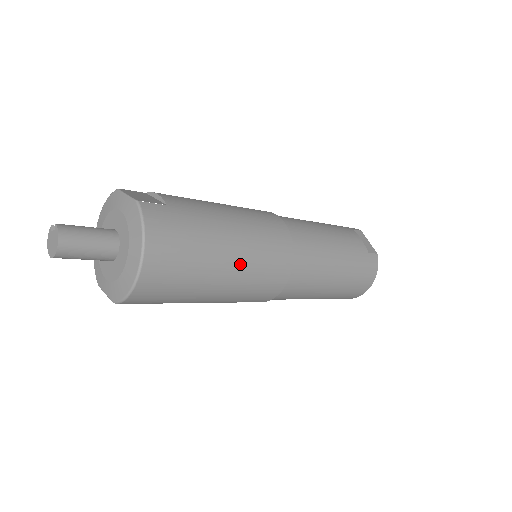
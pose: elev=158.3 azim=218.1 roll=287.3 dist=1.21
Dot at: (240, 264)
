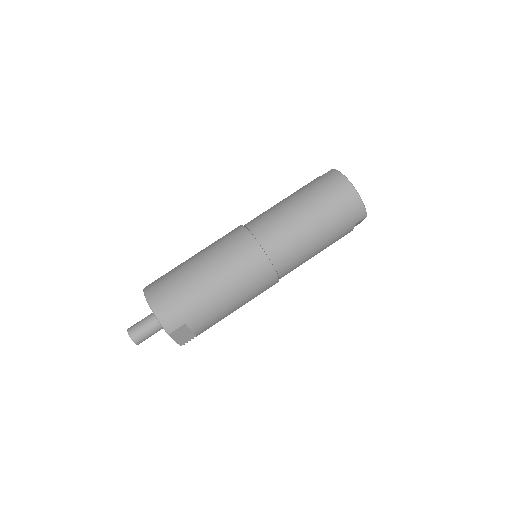
Dot at: (206, 258)
